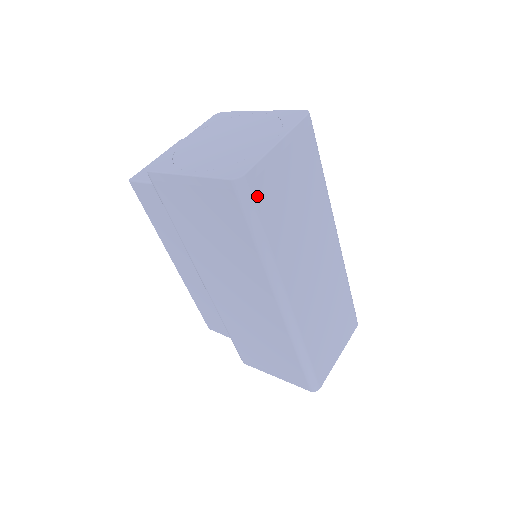
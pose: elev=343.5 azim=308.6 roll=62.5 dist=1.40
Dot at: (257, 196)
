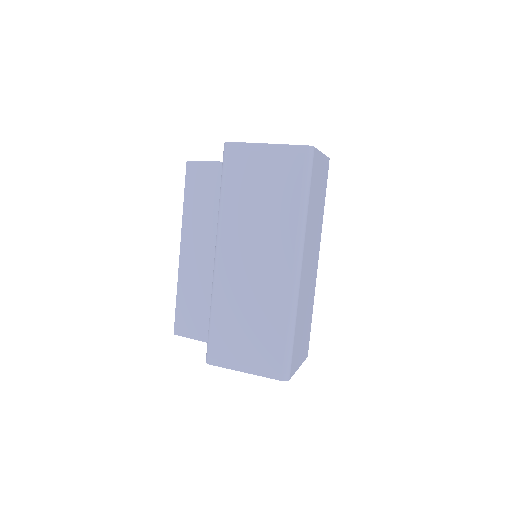
Dot at: (313, 167)
